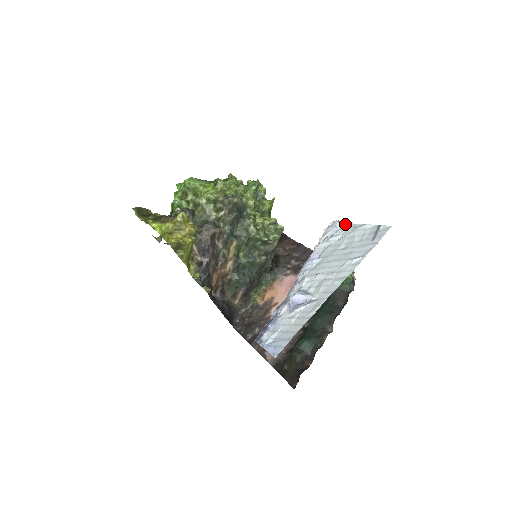
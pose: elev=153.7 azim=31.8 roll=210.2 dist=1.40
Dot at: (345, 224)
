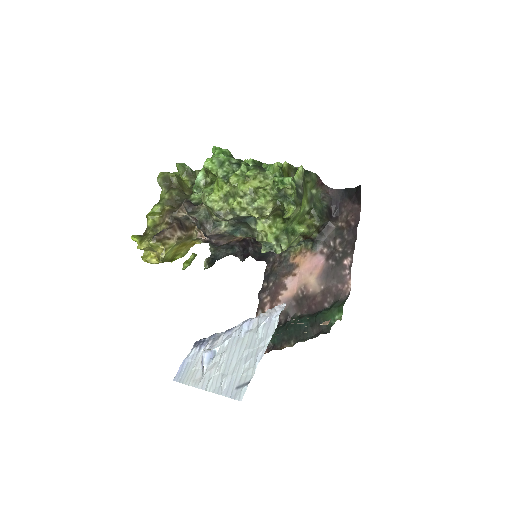
Dot at: (274, 328)
